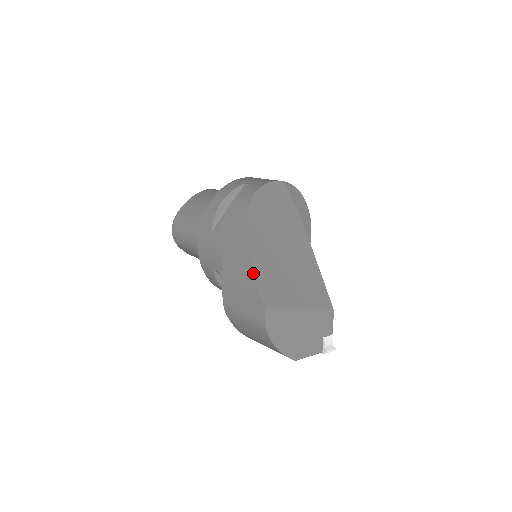
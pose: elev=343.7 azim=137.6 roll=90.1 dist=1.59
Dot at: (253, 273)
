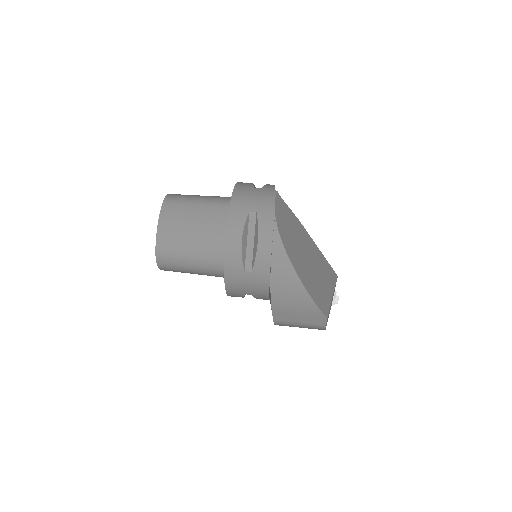
Dot at: (312, 300)
